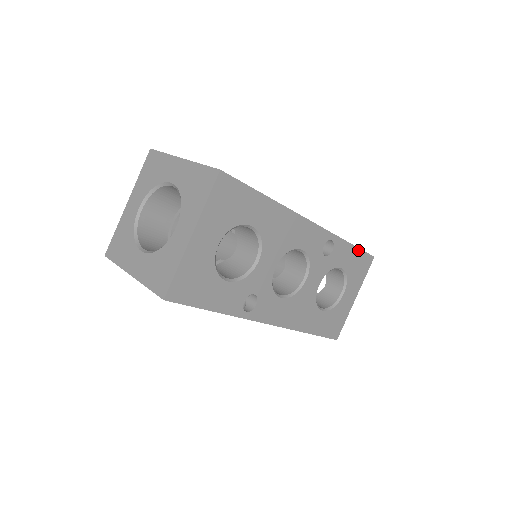
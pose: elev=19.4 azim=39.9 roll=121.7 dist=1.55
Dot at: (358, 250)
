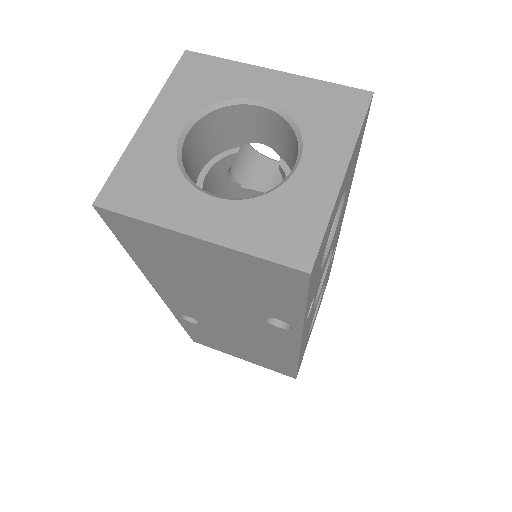
Dot at: (331, 267)
